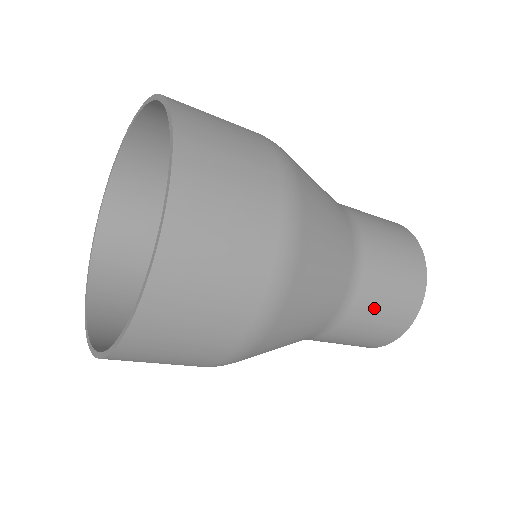
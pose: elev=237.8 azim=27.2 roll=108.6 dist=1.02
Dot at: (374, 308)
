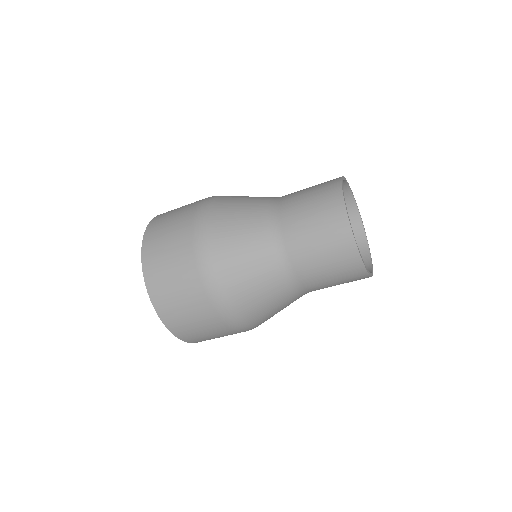
Dot at: (327, 286)
